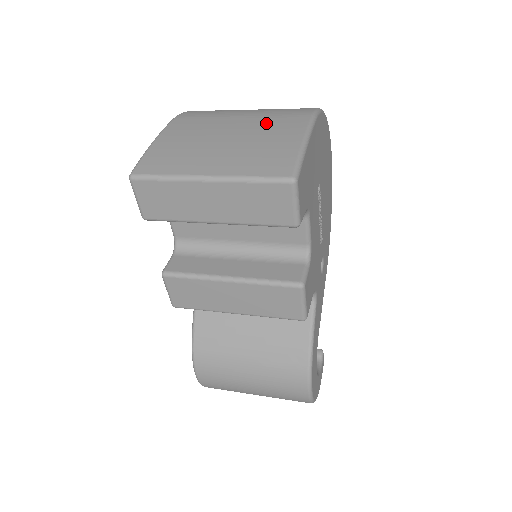
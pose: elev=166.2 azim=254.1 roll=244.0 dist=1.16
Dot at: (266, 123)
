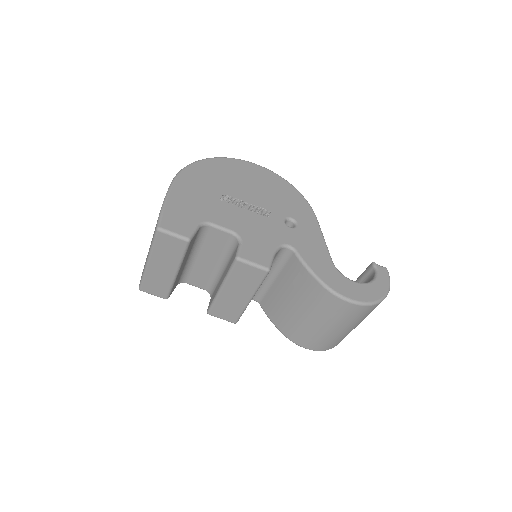
Dot at: occluded
